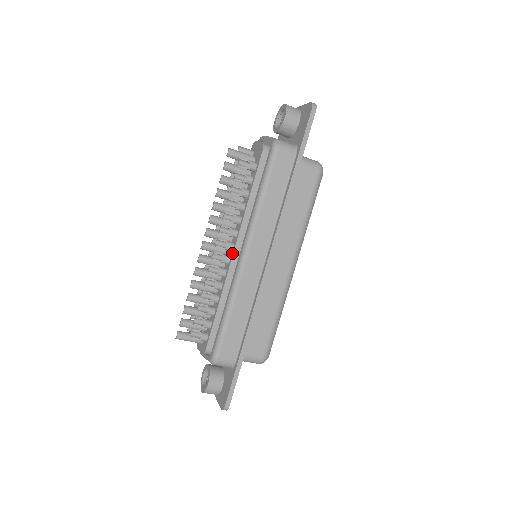
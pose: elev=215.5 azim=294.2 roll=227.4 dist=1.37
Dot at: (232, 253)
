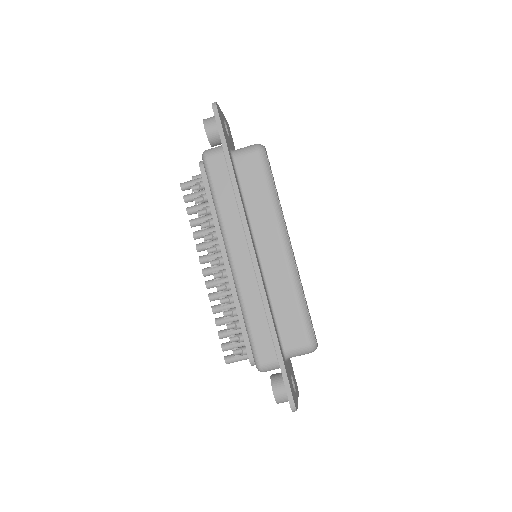
Dot at: occluded
